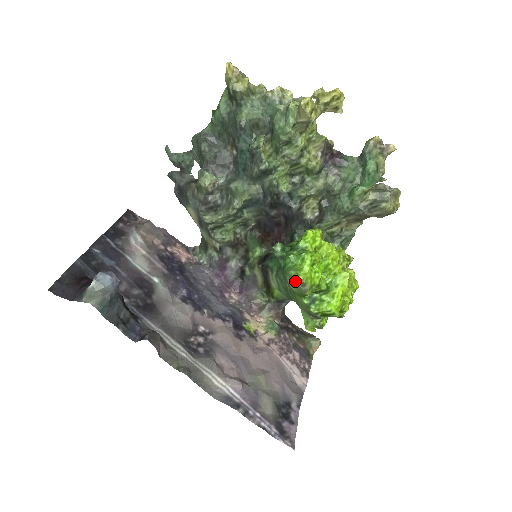
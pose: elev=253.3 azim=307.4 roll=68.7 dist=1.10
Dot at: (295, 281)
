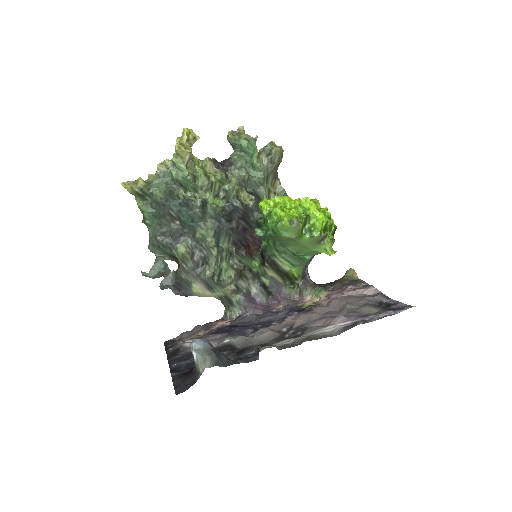
Dot at: (286, 226)
